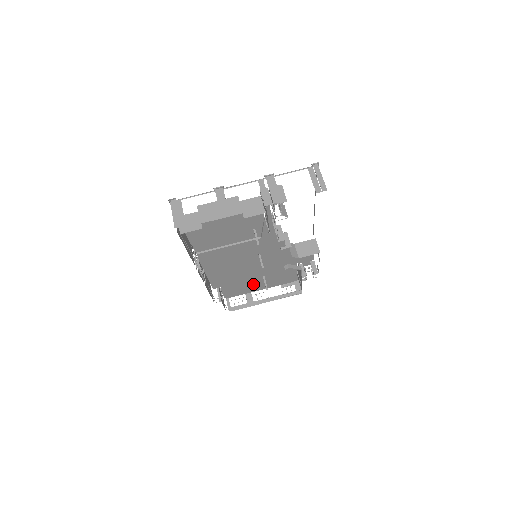
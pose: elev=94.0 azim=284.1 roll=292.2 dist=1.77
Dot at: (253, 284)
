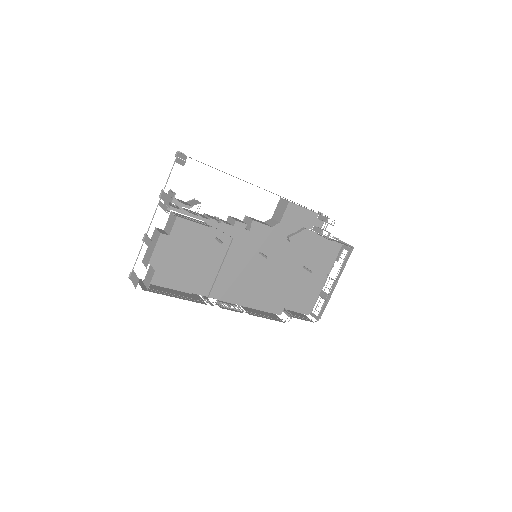
Dot at: (308, 281)
